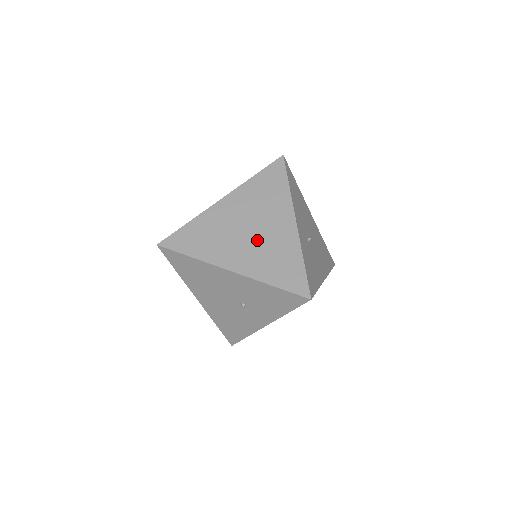
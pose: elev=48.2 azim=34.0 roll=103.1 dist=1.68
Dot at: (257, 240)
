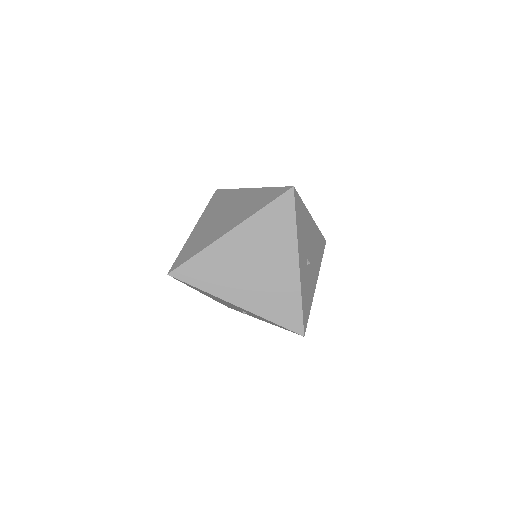
Dot at: (262, 279)
